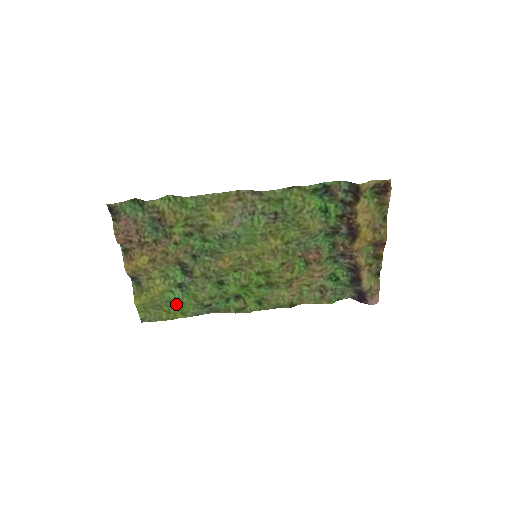
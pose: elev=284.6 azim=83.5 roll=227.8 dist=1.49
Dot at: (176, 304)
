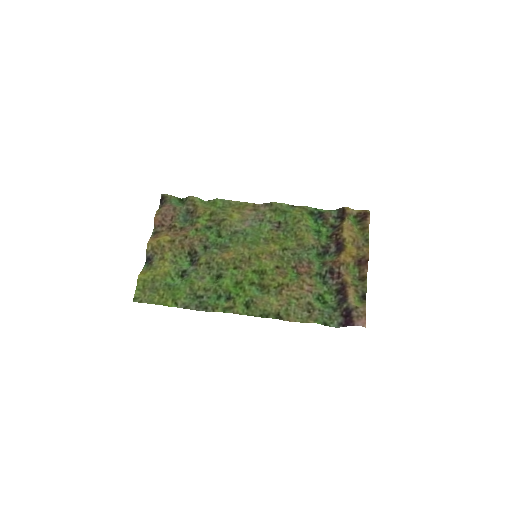
Dot at: (172, 289)
